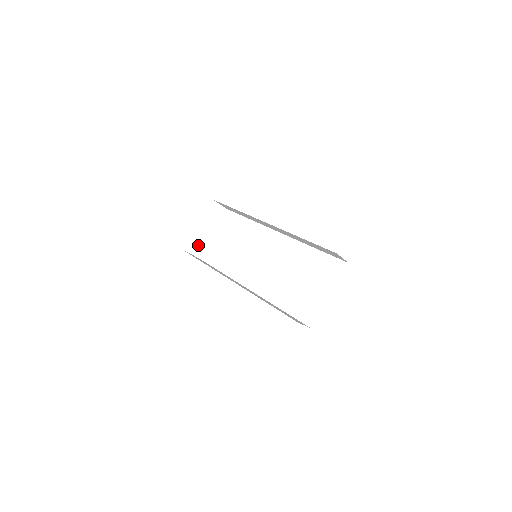
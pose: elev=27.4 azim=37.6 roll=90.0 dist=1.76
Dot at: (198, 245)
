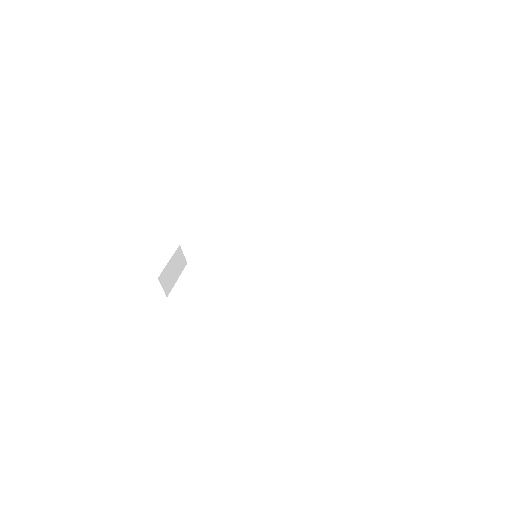
Dot at: (167, 282)
